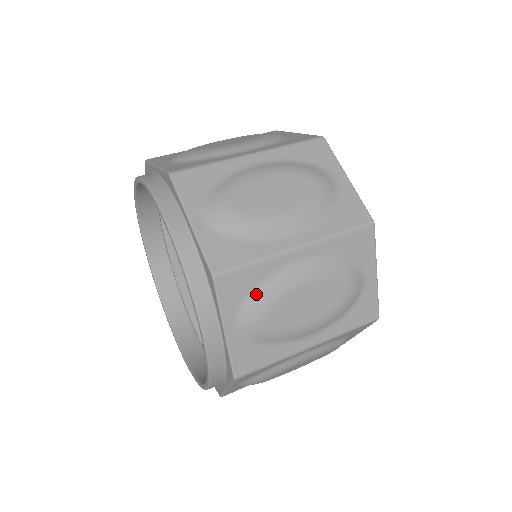
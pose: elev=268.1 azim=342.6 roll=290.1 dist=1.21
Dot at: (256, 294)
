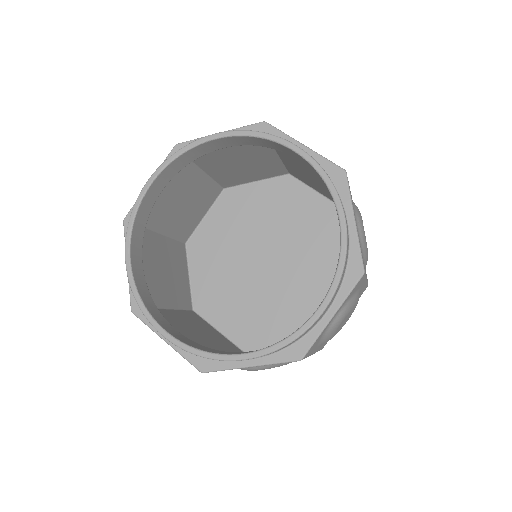
Dot at: (351, 299)
